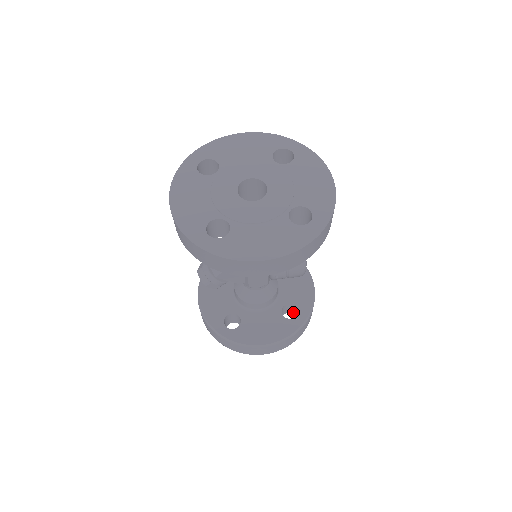
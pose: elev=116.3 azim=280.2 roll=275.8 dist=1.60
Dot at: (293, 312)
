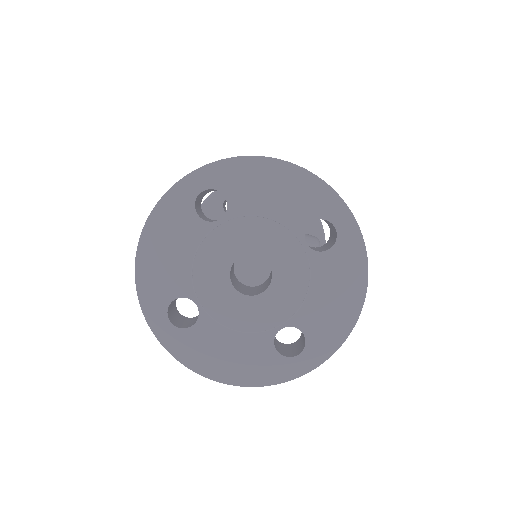
Dot at: occluded
